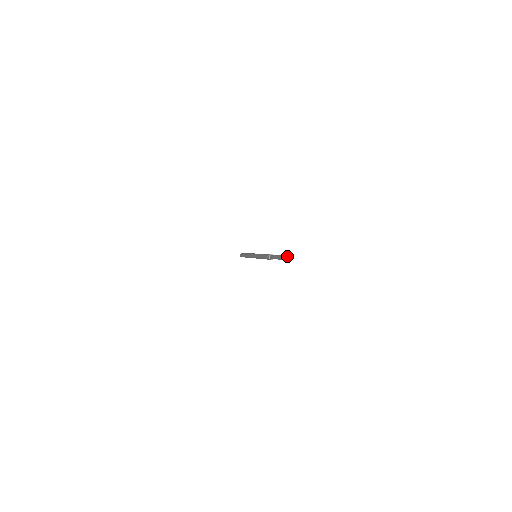
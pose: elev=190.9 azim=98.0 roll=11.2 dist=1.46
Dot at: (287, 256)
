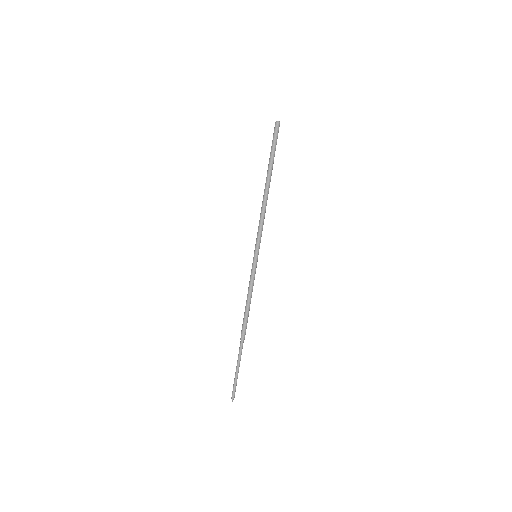
Dot at: occluded
